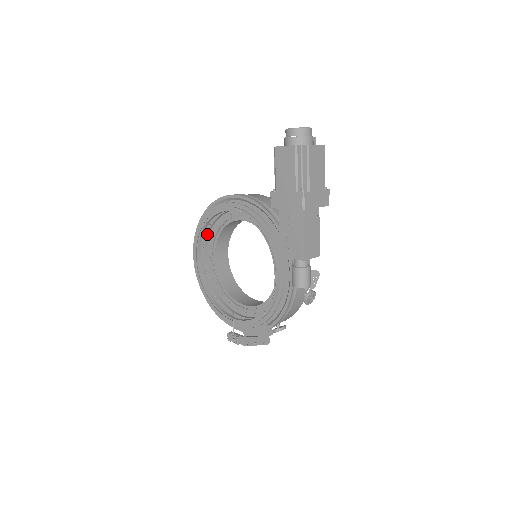
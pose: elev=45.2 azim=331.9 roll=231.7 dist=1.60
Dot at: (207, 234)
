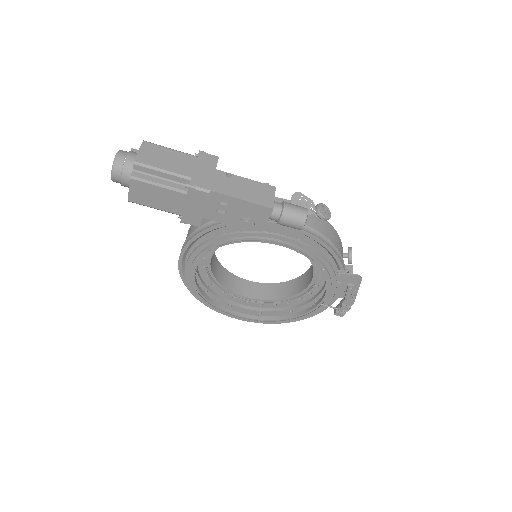
Dot at: (217, 298)
